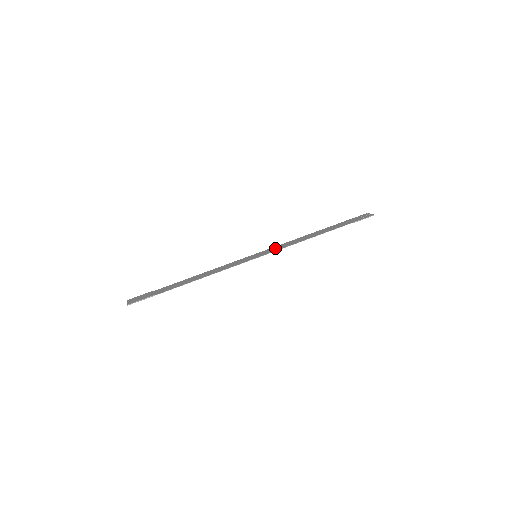
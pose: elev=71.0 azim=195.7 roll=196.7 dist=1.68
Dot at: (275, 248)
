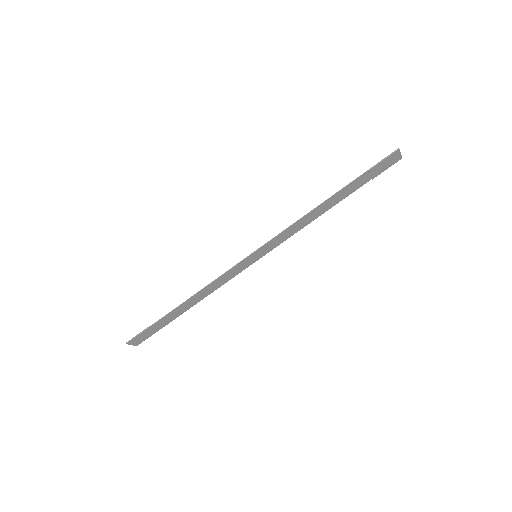
Dot at: (278, 240)
